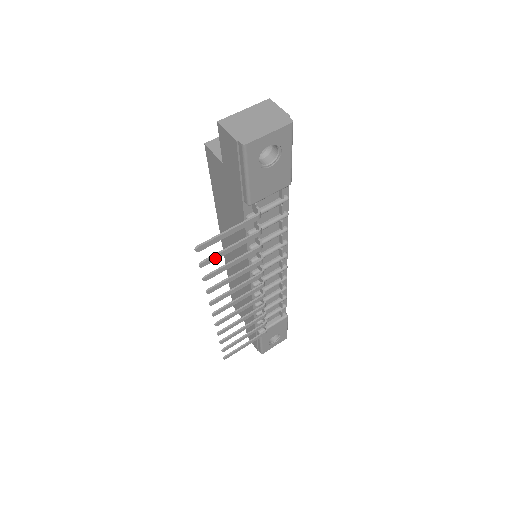
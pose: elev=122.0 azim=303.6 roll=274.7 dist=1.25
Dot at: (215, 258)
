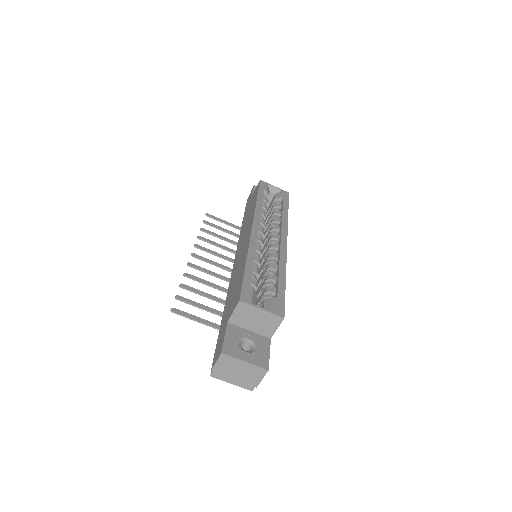
Dot at: (188, 301)
